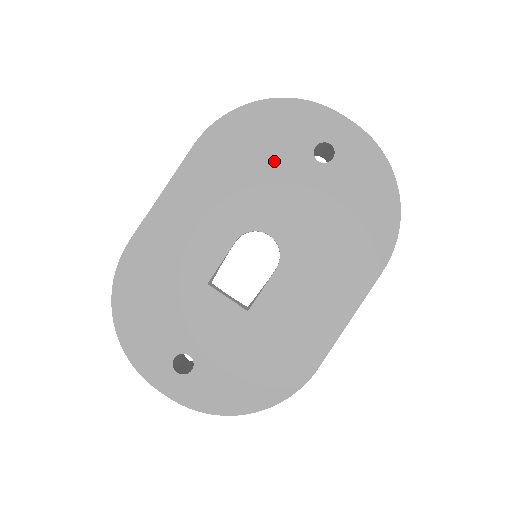
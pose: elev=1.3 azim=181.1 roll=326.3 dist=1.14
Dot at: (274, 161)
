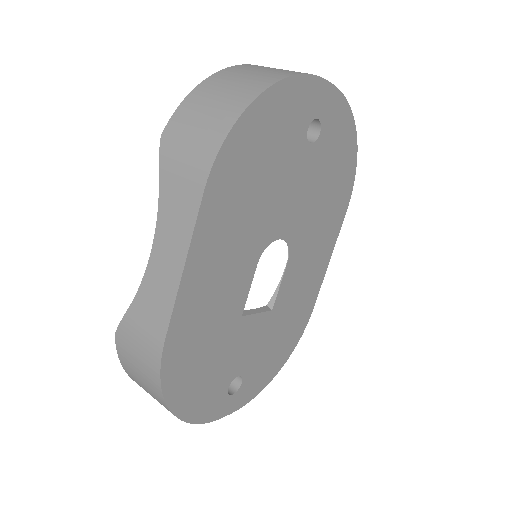
Dot at: (279, 164)
